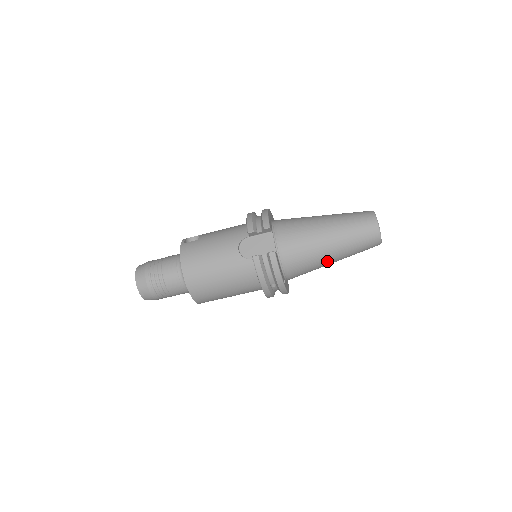
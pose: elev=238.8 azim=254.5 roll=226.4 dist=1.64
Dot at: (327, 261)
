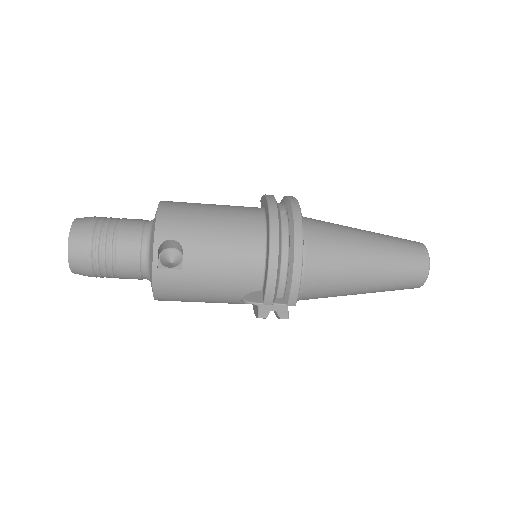
Dot at: occluded
